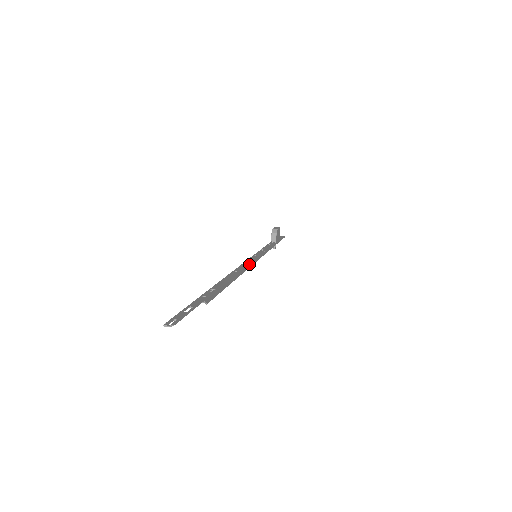
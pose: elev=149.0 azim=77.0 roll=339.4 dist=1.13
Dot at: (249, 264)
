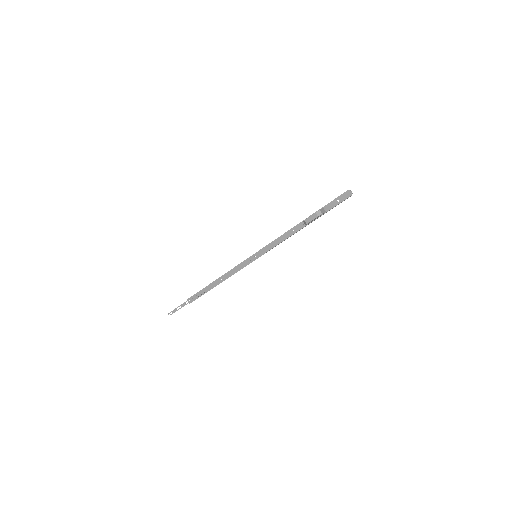
Dot at: (239, 269)
